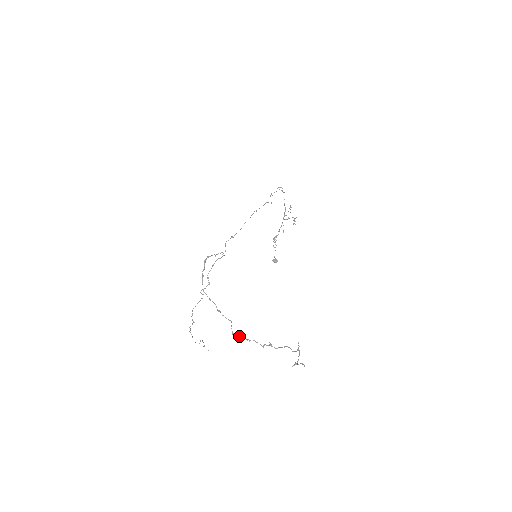
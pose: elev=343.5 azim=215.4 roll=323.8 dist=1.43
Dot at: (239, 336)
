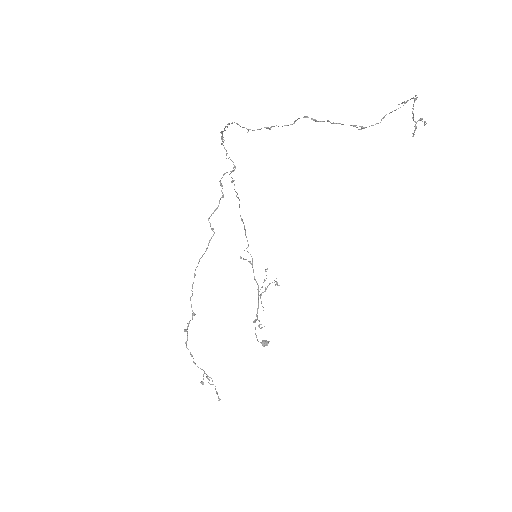
Dot at: (315, 120)
